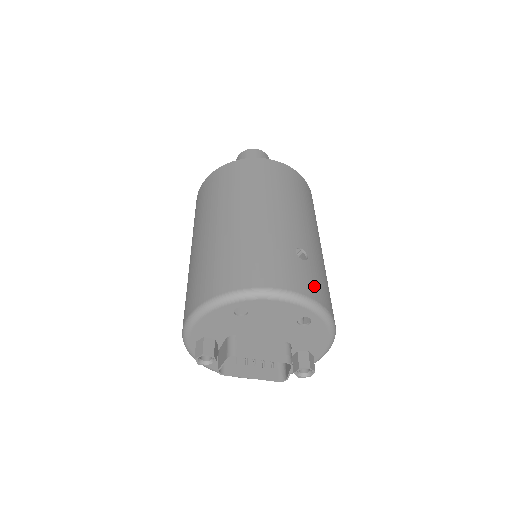
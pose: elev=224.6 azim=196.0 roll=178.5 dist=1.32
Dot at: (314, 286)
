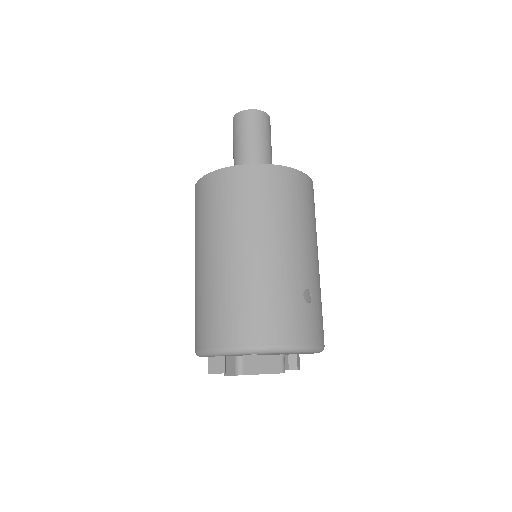
Dot at: (315, 329)
